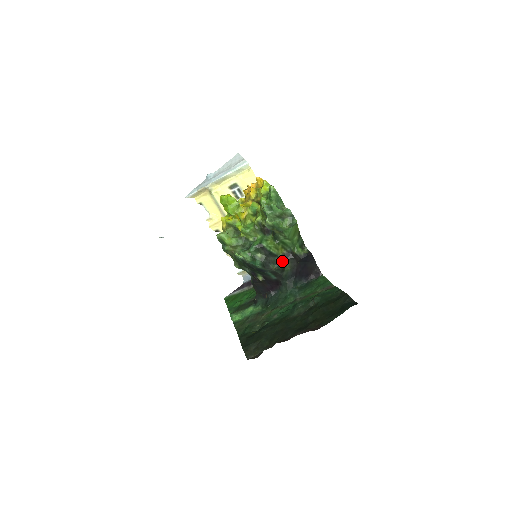
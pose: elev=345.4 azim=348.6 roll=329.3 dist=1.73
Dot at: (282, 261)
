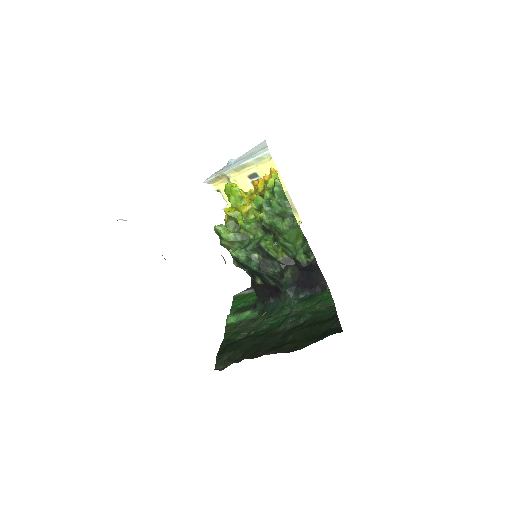
Dot at: (282, 266)
